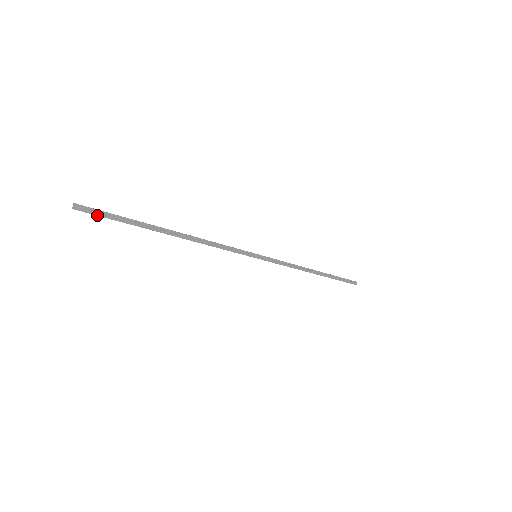
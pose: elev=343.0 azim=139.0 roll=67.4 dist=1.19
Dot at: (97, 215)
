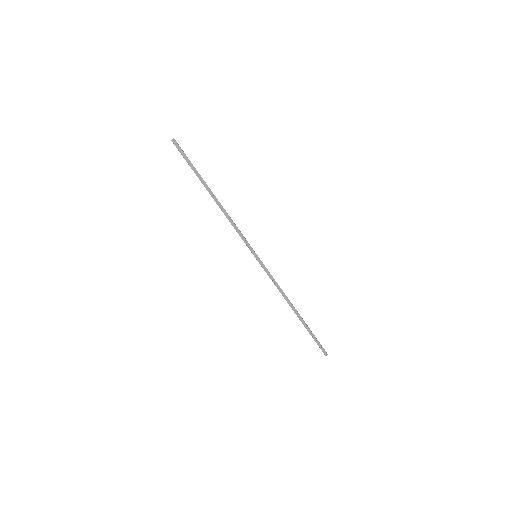
Dot at: (180, 152)
